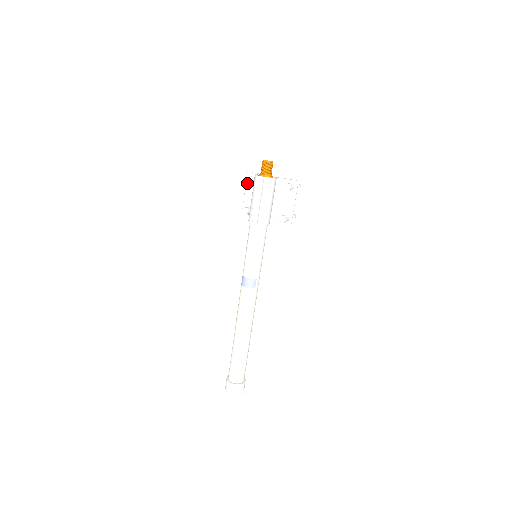
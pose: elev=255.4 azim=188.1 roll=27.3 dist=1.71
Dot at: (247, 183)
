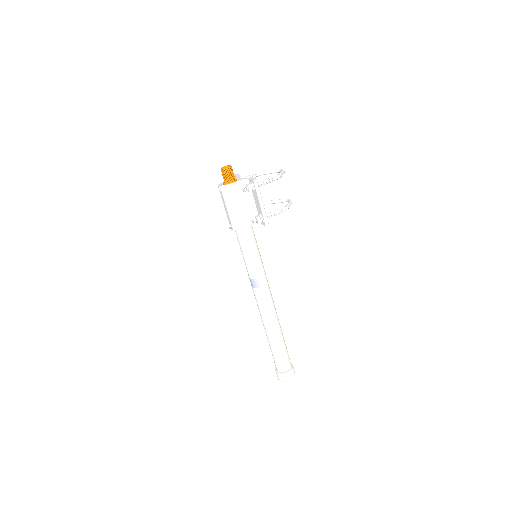
Dot at: occluded
